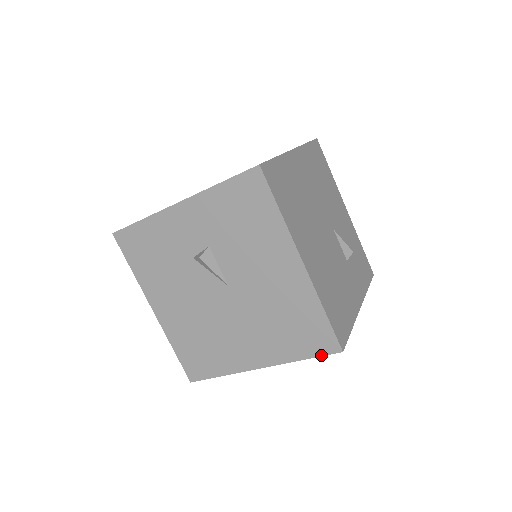
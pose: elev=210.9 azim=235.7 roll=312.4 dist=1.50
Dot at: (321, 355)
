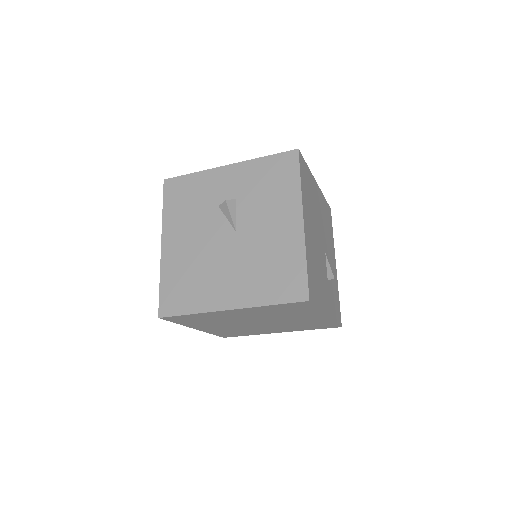
Dot at: (289, 302)
